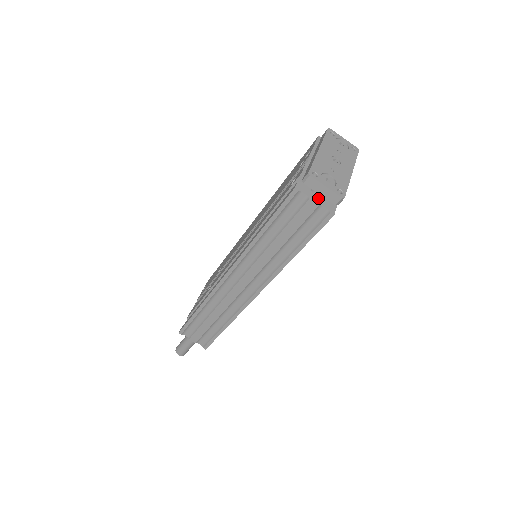
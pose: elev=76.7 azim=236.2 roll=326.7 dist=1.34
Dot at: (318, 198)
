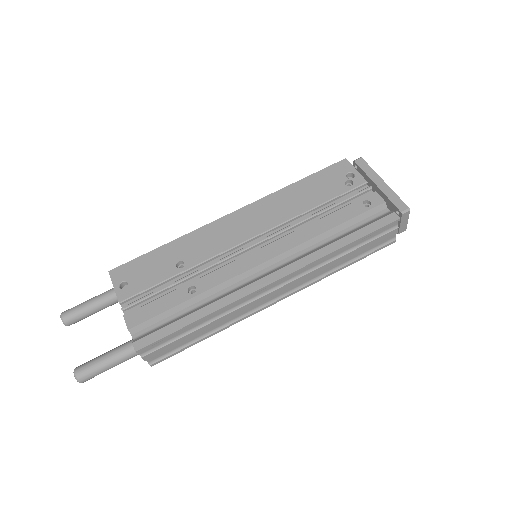
Dot at: occluded
